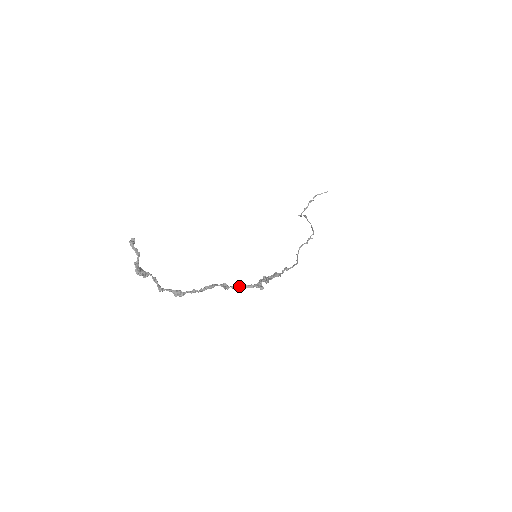
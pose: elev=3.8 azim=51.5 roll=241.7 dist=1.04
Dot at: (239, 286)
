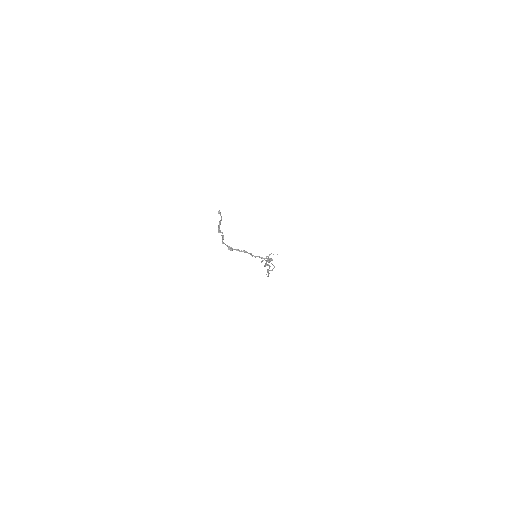
Dot at: (259, 256)
